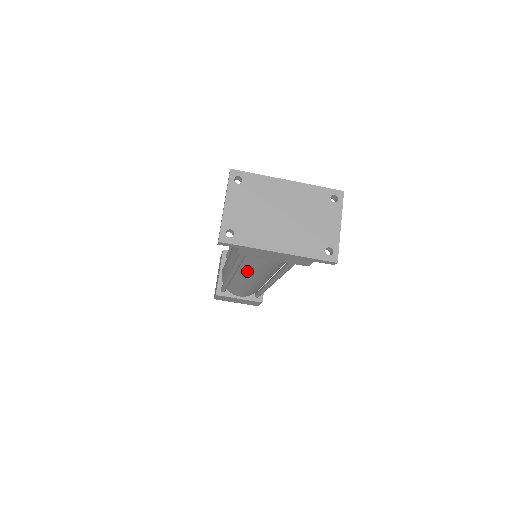
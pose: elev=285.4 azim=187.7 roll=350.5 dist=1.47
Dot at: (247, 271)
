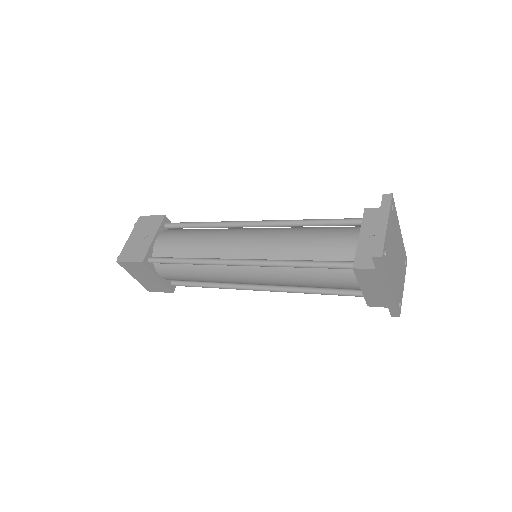
Dot at: (274, 273)
